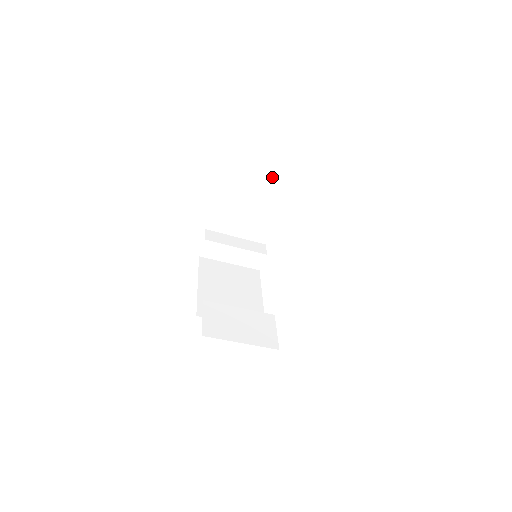
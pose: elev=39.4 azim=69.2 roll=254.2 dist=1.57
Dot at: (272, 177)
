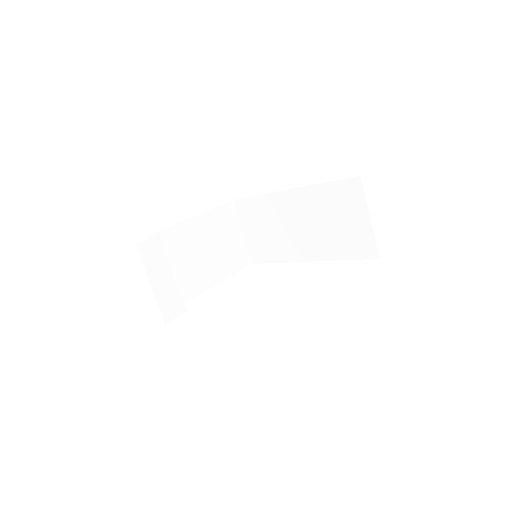
Dot at: (228, 251)
